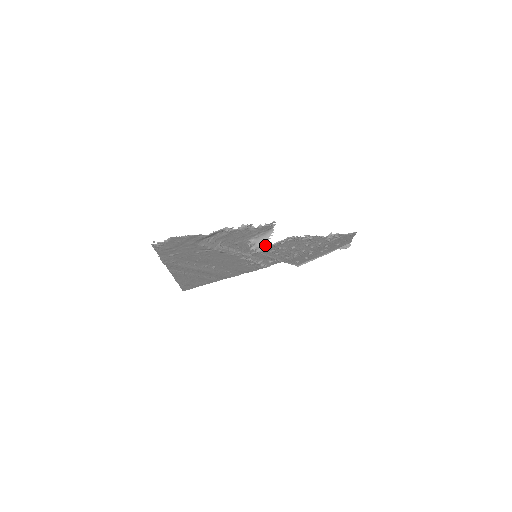
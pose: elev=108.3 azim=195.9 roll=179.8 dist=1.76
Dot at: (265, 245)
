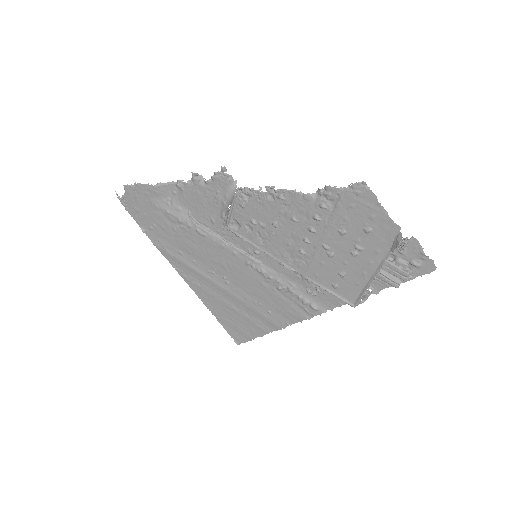
Dot at: (229, 213)
